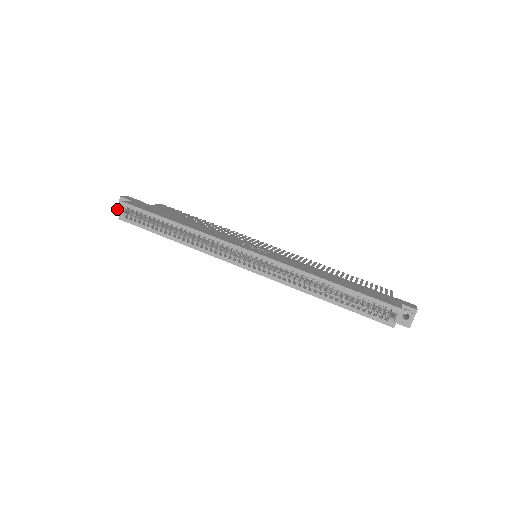
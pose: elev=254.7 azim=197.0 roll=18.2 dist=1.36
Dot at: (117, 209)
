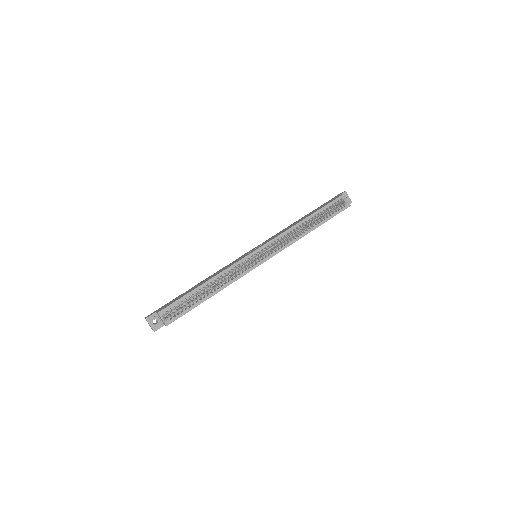
Dot at: (152, 329)
